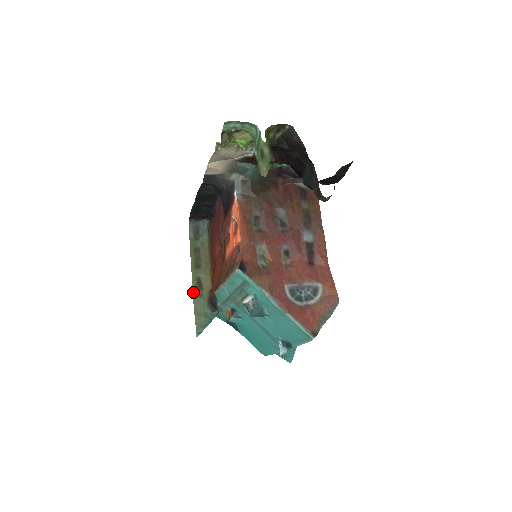
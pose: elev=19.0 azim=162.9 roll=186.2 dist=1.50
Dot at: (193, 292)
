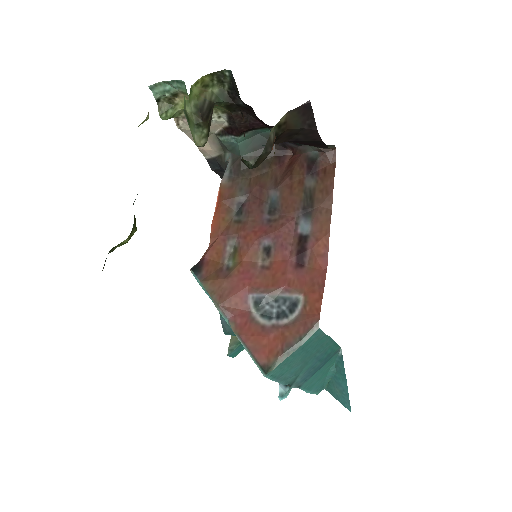
Dot at: occluded
